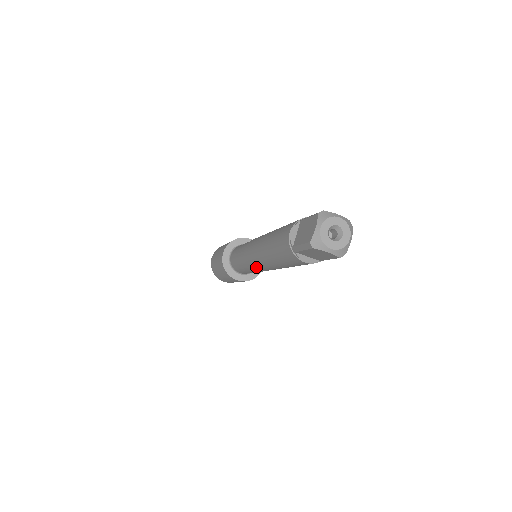
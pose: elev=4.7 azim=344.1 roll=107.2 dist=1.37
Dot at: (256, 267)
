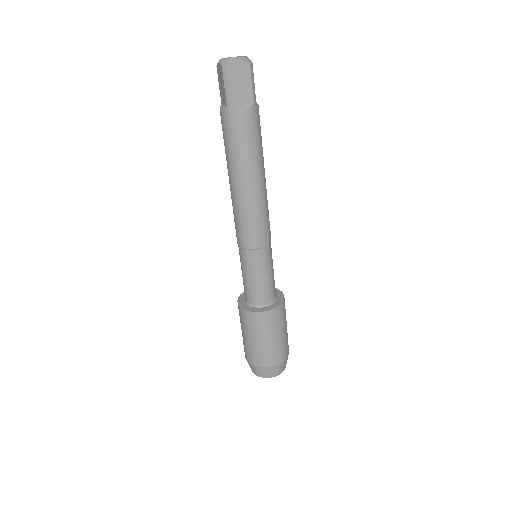
Dot at: (235, 225)
